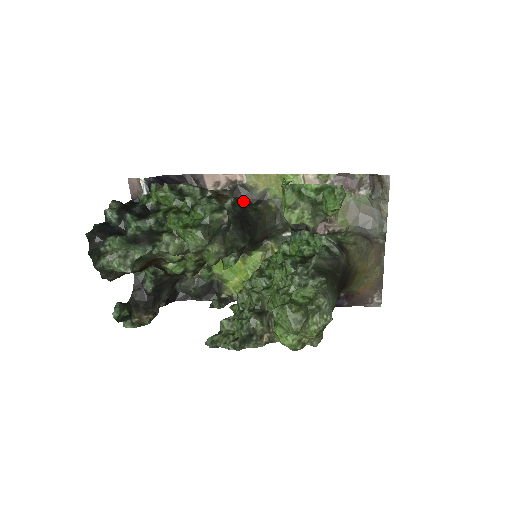
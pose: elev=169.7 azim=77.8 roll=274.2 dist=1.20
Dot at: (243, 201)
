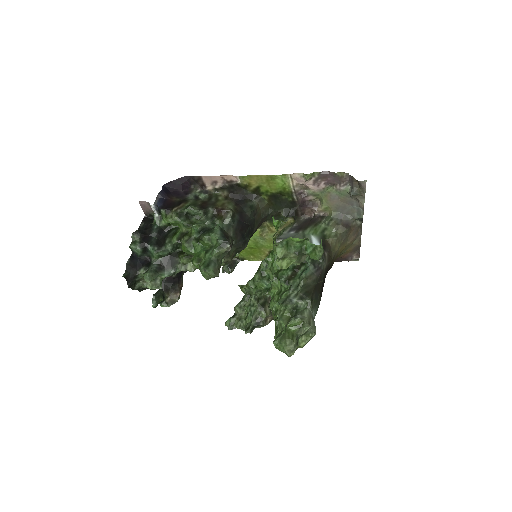
Dot at: (239, 198)
